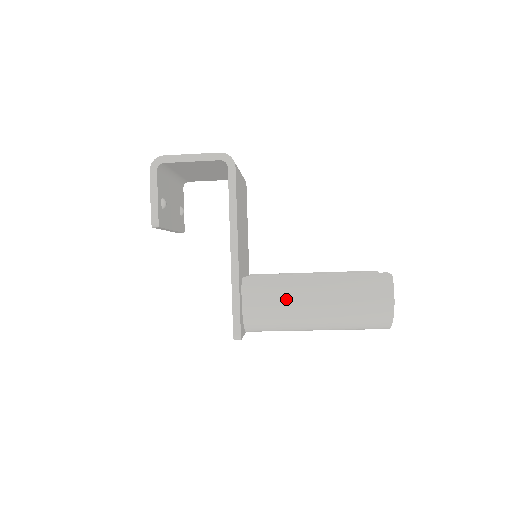
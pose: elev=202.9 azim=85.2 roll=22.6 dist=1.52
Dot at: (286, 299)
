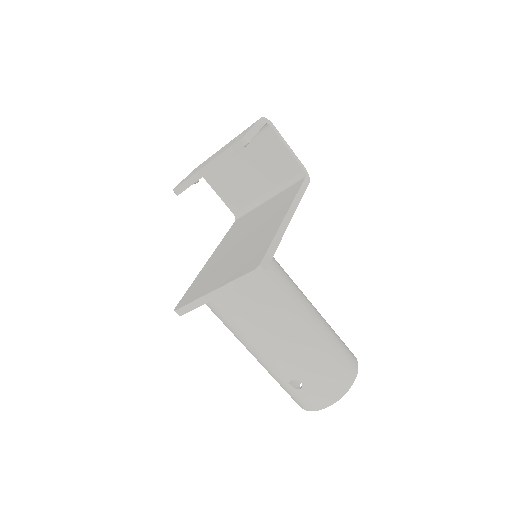
Dot at: (293, 293)
